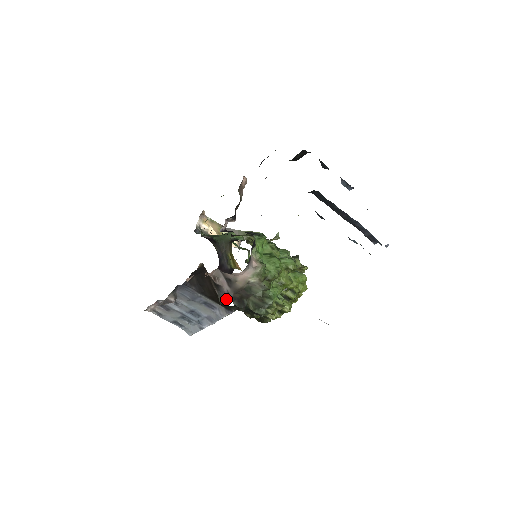
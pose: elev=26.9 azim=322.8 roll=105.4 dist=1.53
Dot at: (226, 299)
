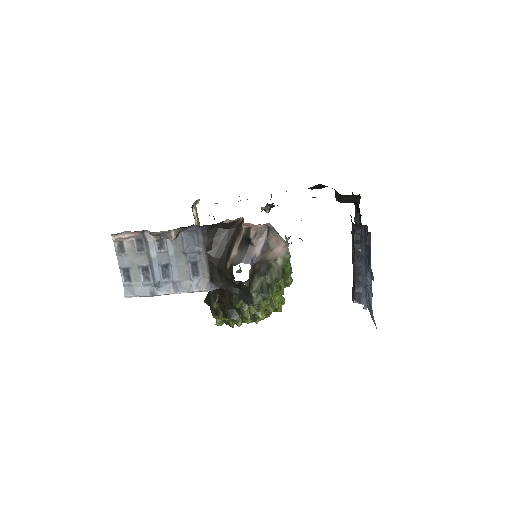
Dot at: (247, 262)
